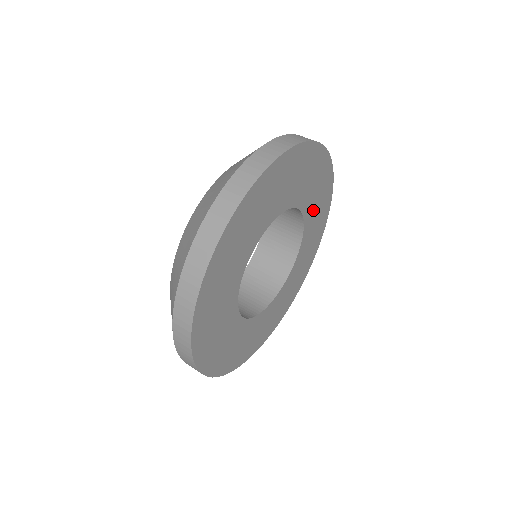
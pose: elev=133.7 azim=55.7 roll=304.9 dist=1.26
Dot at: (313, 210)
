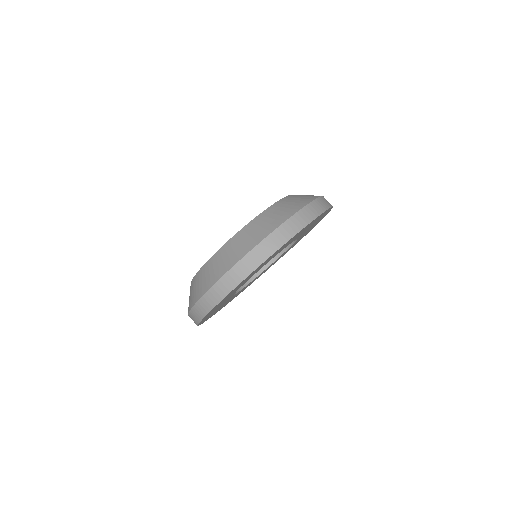
Dot at: occluded
